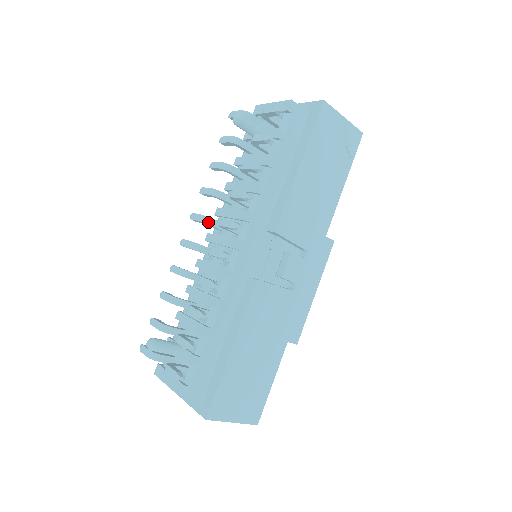
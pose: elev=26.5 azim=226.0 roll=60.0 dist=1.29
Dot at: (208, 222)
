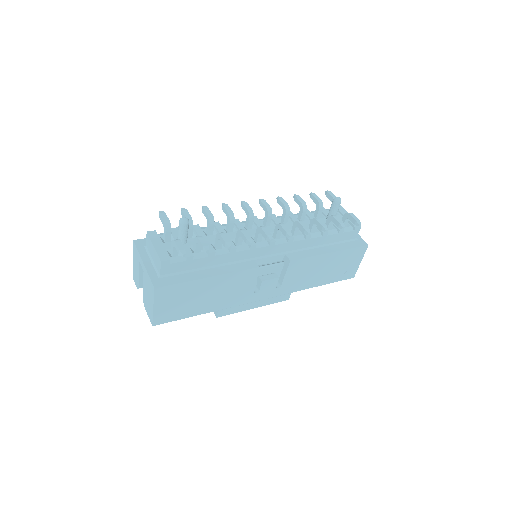
Dot at: (269, 214)
